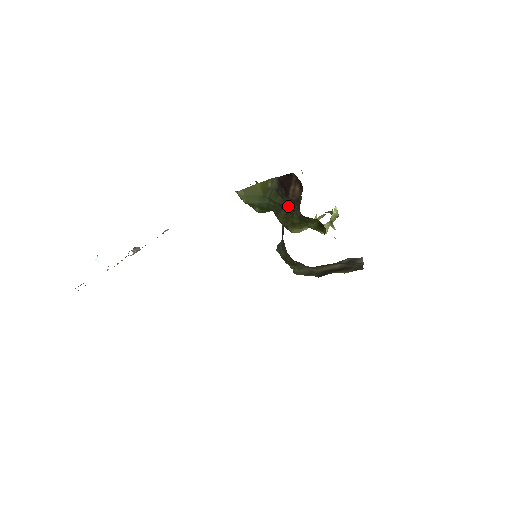
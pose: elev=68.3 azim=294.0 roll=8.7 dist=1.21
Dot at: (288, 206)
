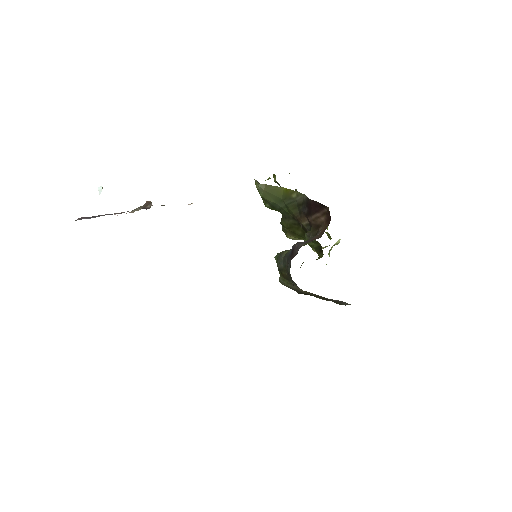
Dot at: (301, 221)
